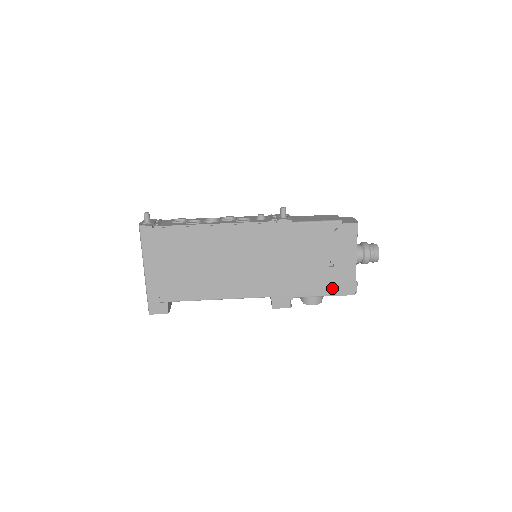
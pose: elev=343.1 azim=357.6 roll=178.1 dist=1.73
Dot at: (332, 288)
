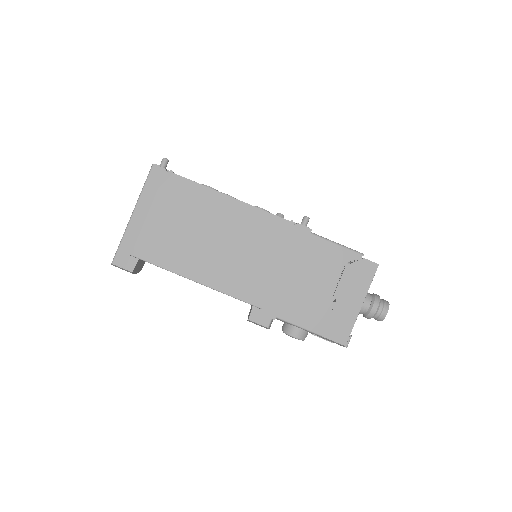
Dot at: (323, 326)
